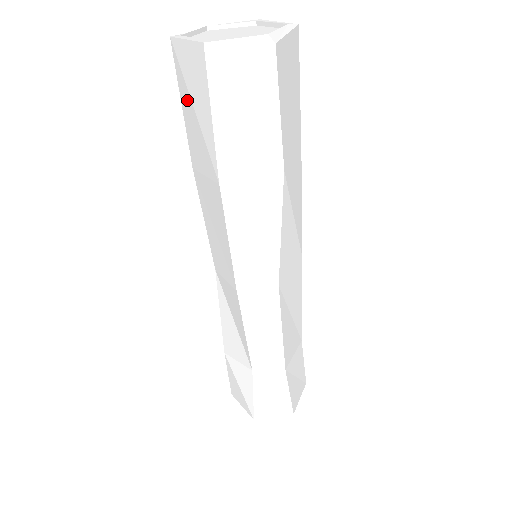
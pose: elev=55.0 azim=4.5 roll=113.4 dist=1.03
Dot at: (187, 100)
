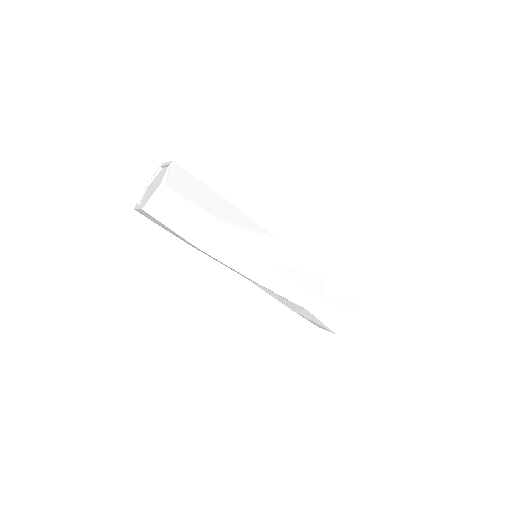
Dot at: occluded
